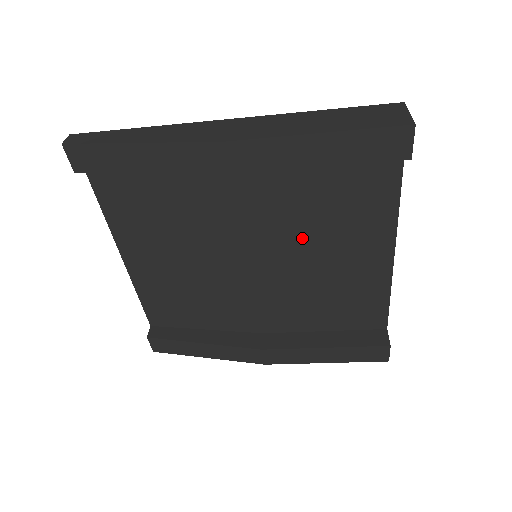
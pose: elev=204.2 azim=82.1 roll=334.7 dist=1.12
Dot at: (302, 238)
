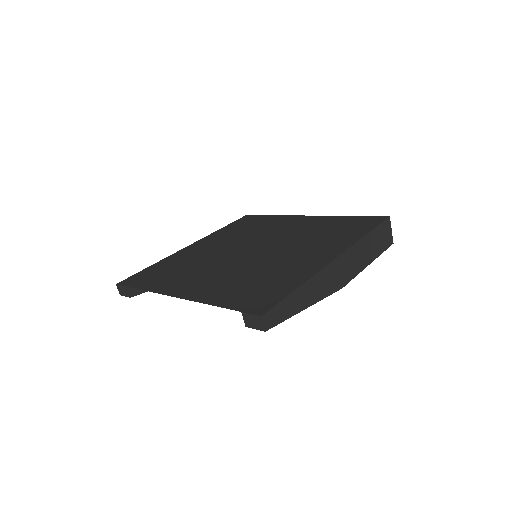
Dot at: occluded
